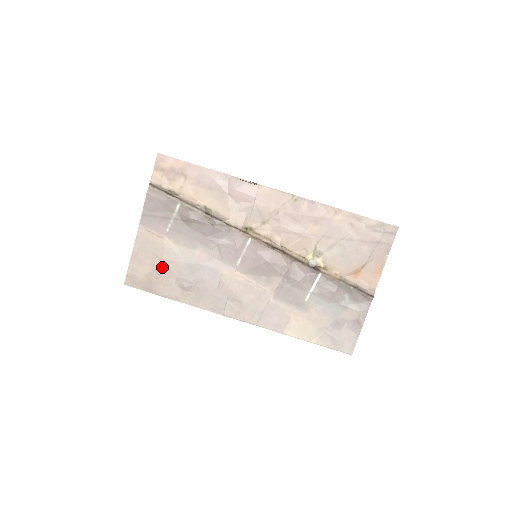
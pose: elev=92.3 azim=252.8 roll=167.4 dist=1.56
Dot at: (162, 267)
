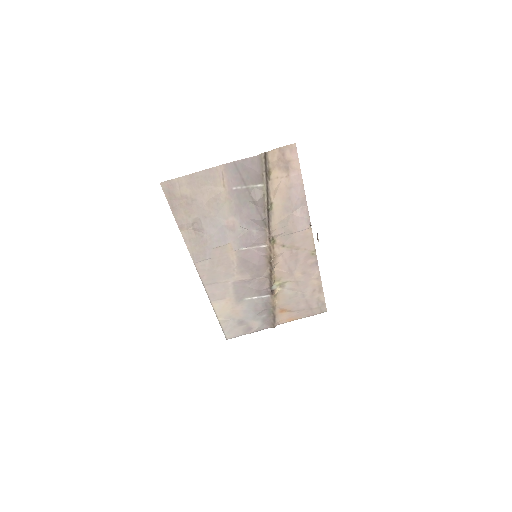
Dot at: (199, 202)
